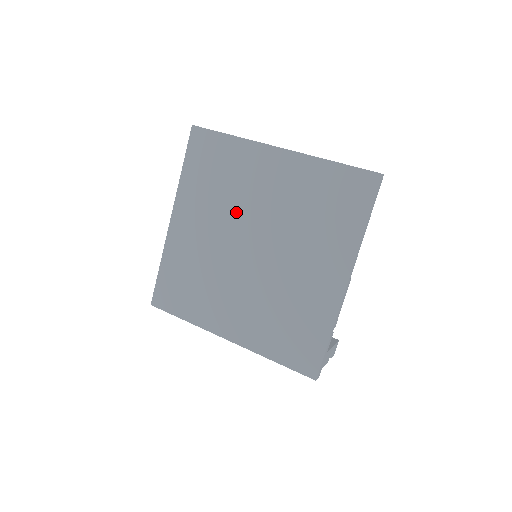
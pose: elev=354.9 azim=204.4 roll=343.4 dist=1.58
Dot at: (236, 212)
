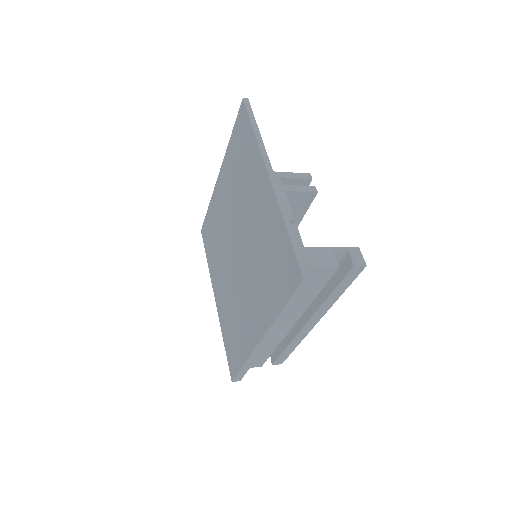
Dot at: (225, 240)
